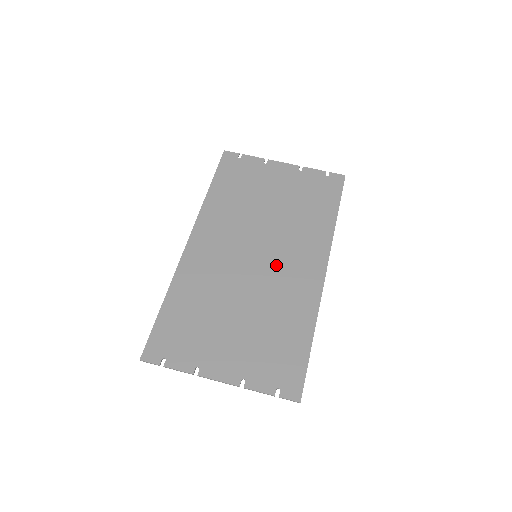
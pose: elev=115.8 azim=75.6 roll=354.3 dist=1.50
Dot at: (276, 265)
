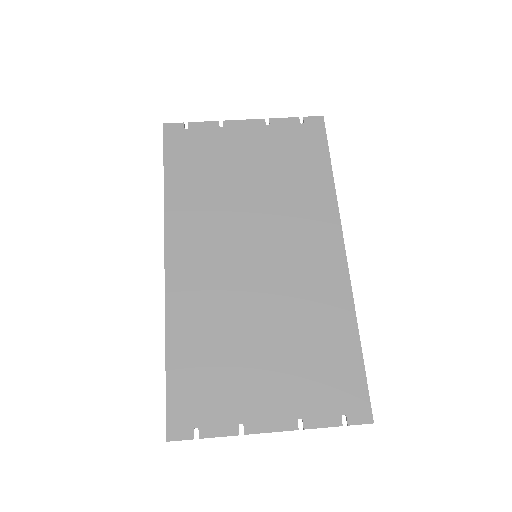
Dot at: (284, 260)
